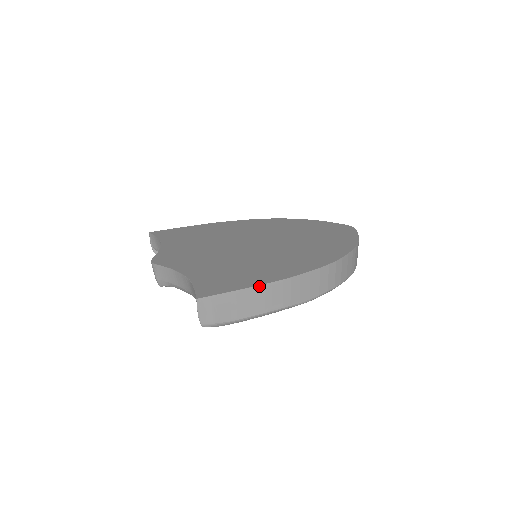
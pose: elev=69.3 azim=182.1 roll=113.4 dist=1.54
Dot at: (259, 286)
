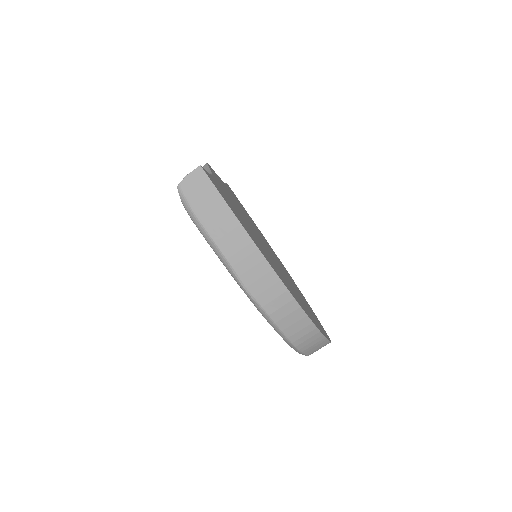
Dot at: (237, 219)
